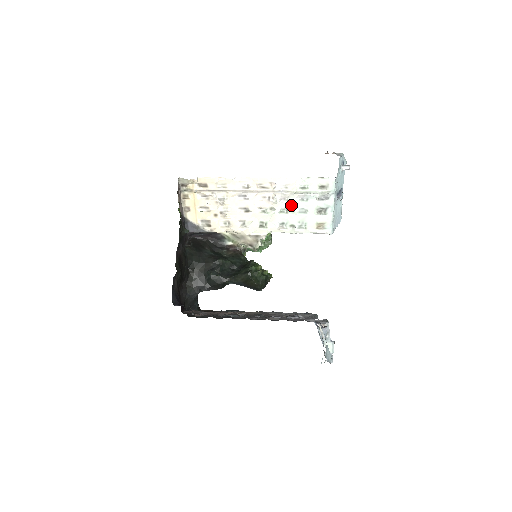
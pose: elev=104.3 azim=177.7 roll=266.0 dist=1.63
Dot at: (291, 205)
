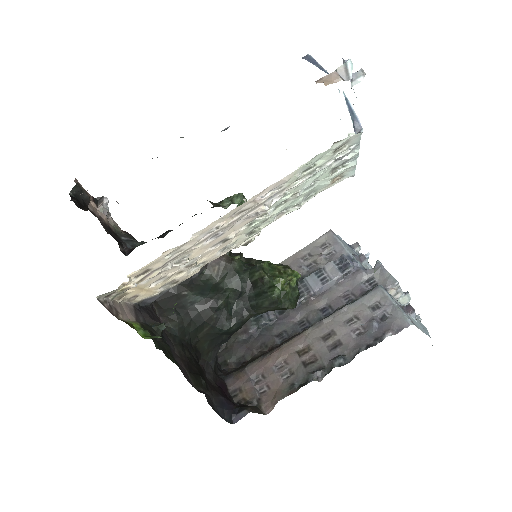
Dot at: (291, 194)
